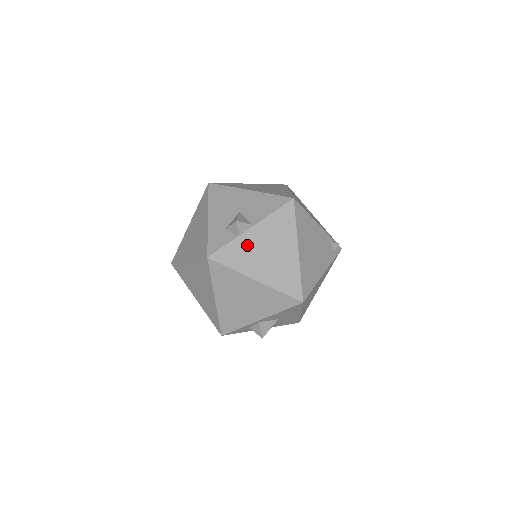
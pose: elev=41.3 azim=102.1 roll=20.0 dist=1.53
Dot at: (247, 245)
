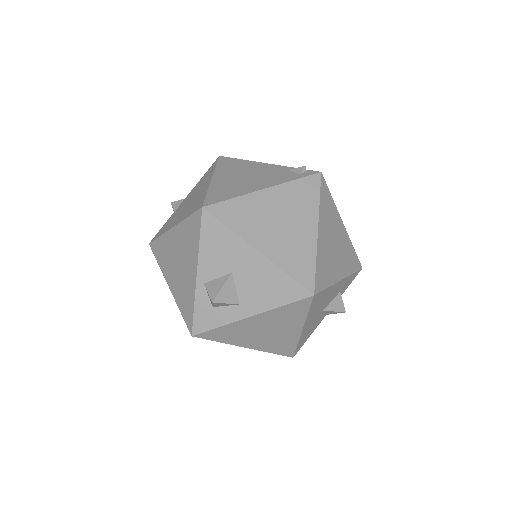
Dot at: (177, 212)
